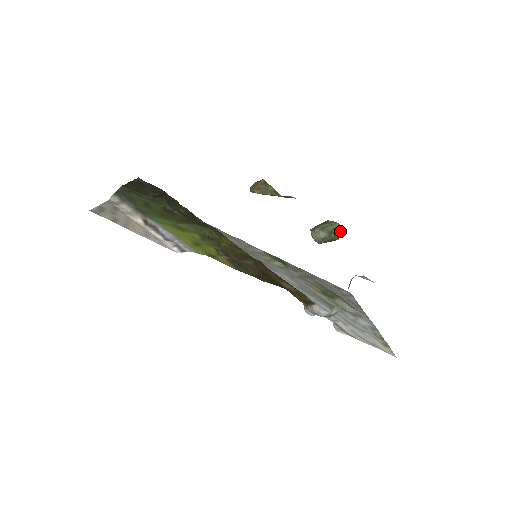
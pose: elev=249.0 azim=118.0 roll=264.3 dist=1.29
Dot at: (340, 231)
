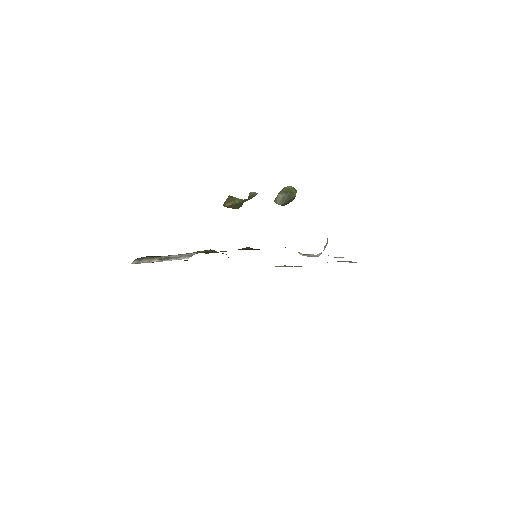
Dot at: (293, 190)
